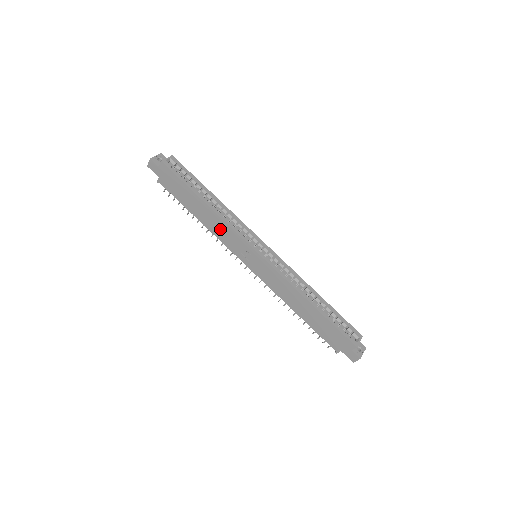
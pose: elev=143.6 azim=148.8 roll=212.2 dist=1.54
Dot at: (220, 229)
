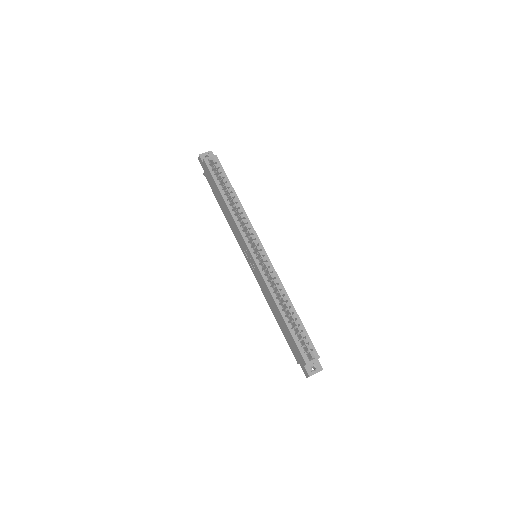
Dot at: (233, 225)
